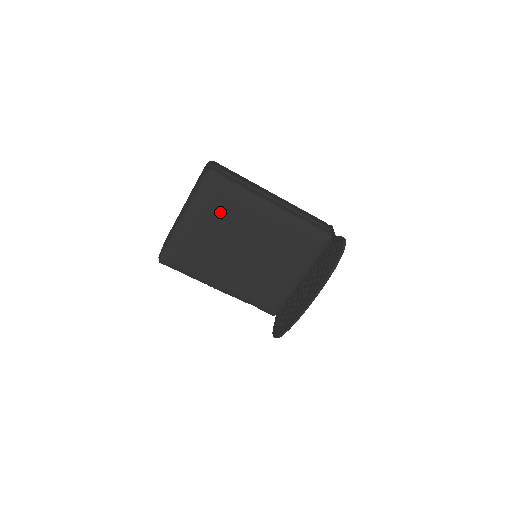
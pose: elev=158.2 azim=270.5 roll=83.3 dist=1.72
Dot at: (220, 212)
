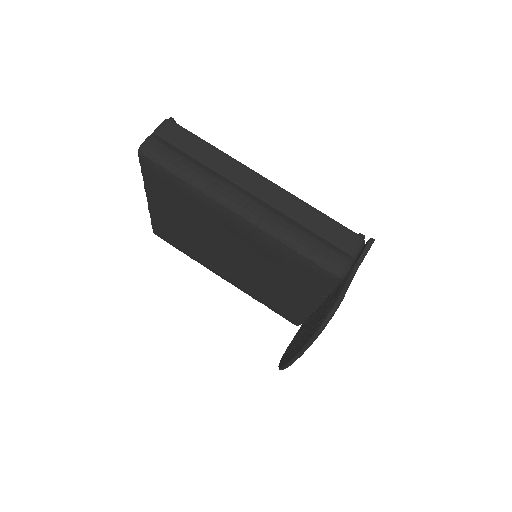
Dot at: (177, 204)
